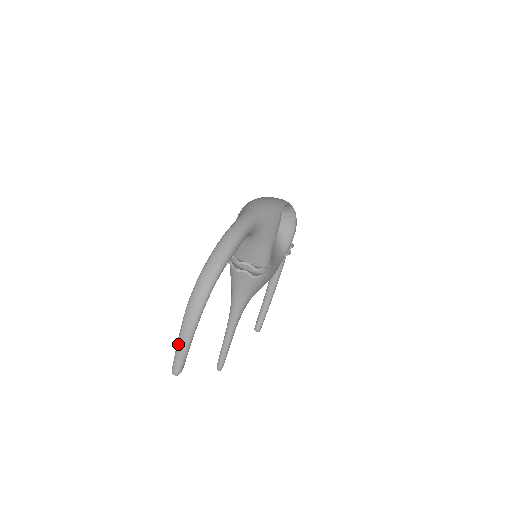
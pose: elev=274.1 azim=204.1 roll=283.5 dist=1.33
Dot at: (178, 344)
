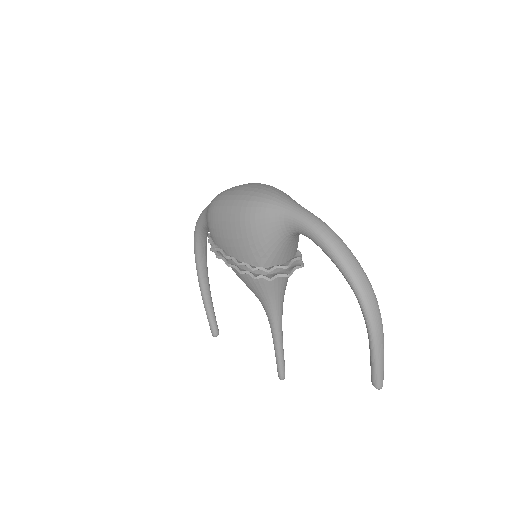
Dot at: (379, 361)
